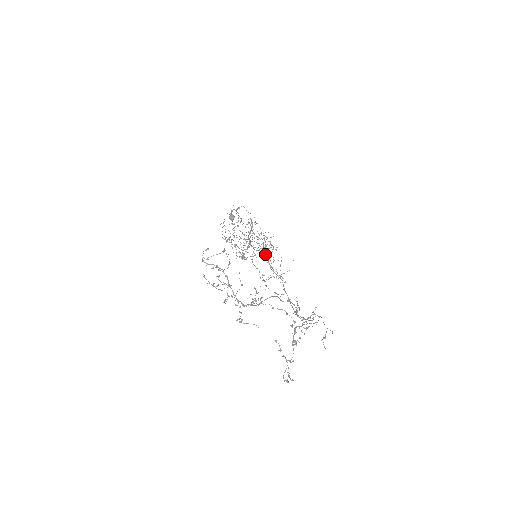
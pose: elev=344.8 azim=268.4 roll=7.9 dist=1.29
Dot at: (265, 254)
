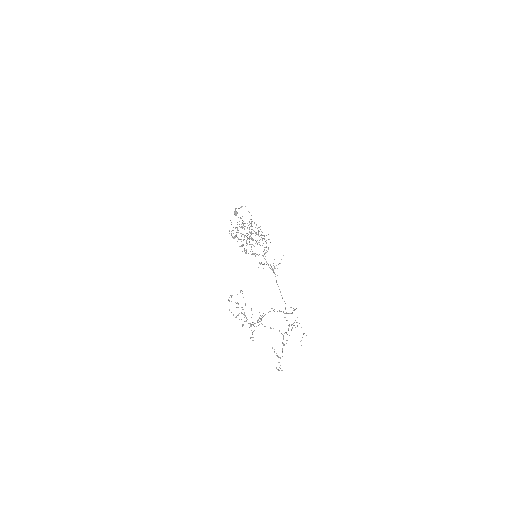
Dot at: occluded
